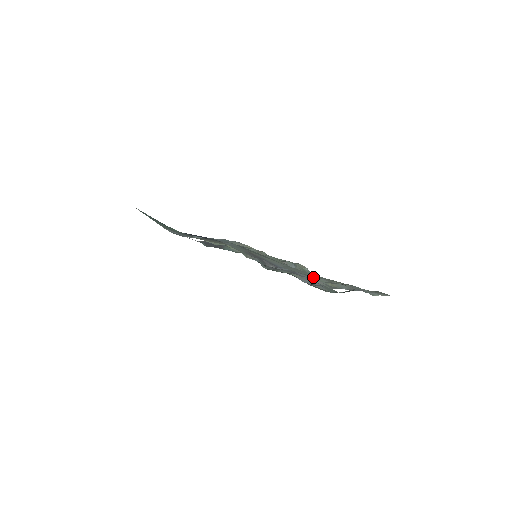
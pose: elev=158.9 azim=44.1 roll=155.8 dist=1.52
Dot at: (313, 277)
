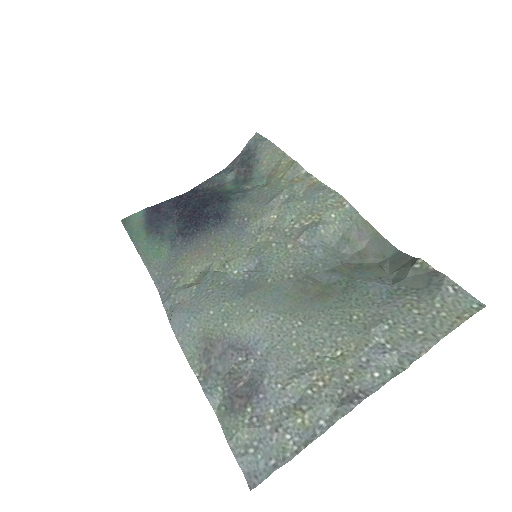
Dot at: (297, 359)
